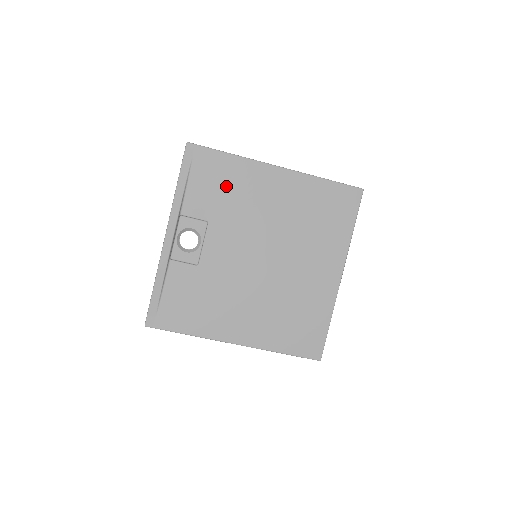
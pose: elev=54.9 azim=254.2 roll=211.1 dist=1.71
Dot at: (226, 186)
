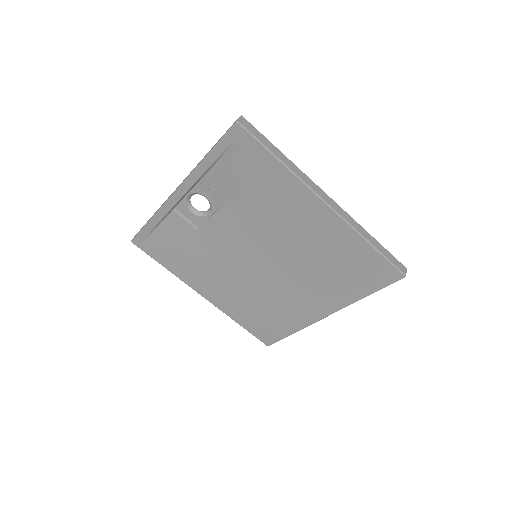
Dot at: (259, 187)
